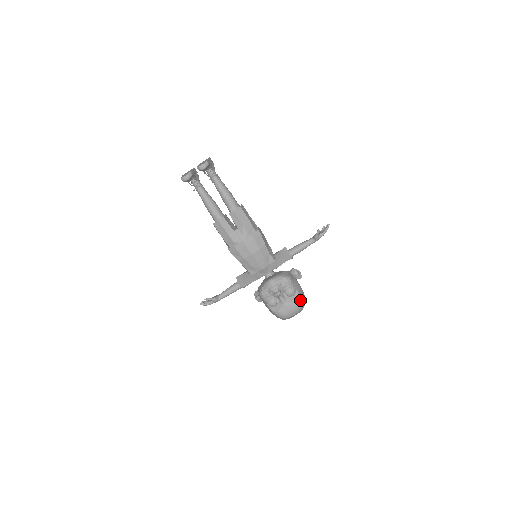
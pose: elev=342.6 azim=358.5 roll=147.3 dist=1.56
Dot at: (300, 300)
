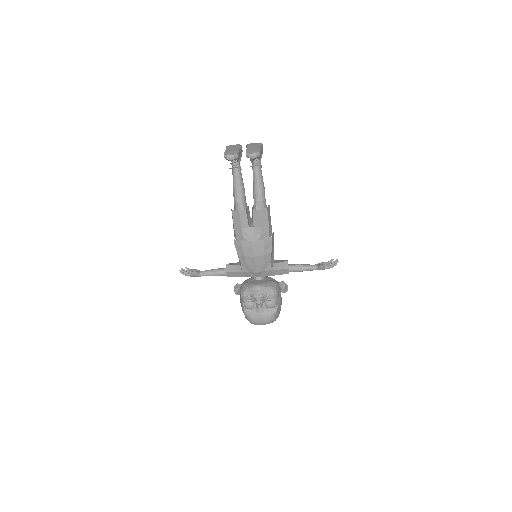
Dot at: (275, 315)
